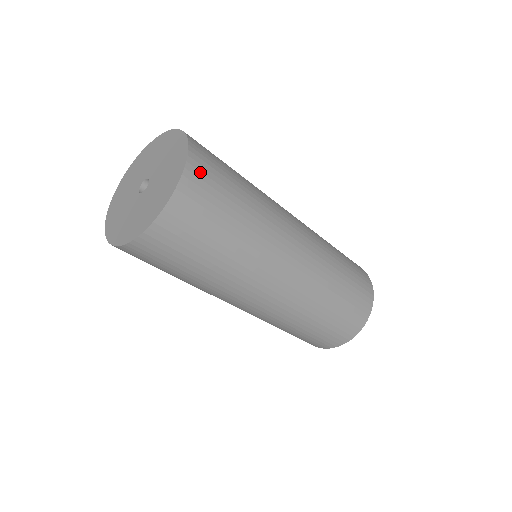
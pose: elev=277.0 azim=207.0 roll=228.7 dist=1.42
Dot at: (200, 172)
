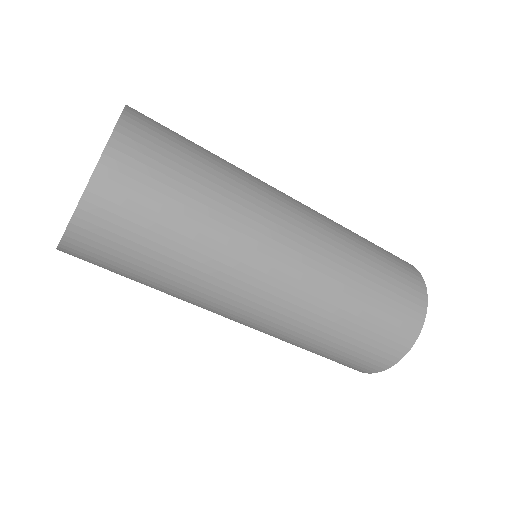
Dot at: (135, 142)
